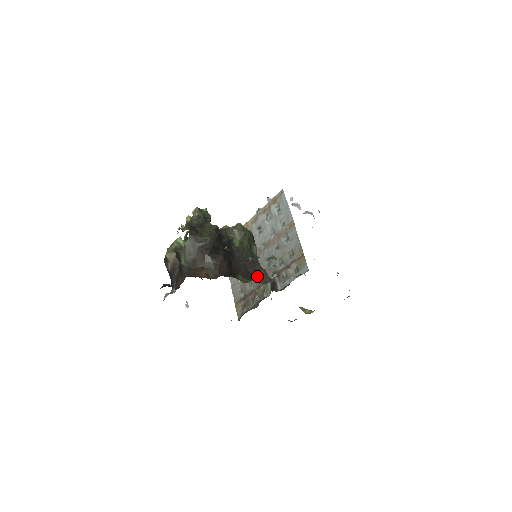
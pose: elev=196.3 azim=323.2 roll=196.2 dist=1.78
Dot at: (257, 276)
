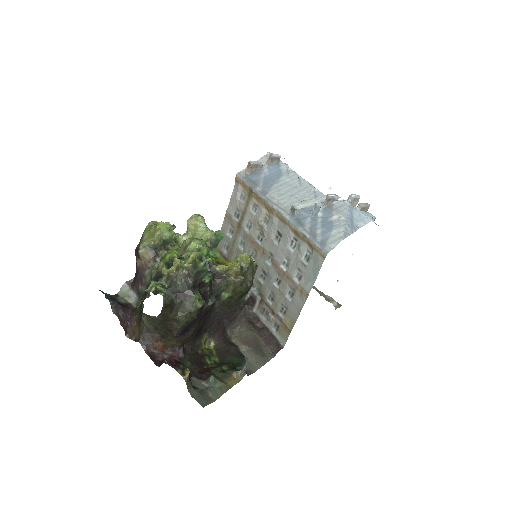
Dot at: (230, 323)
